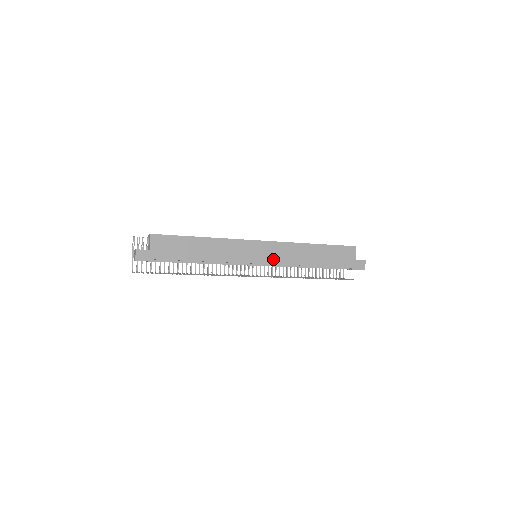
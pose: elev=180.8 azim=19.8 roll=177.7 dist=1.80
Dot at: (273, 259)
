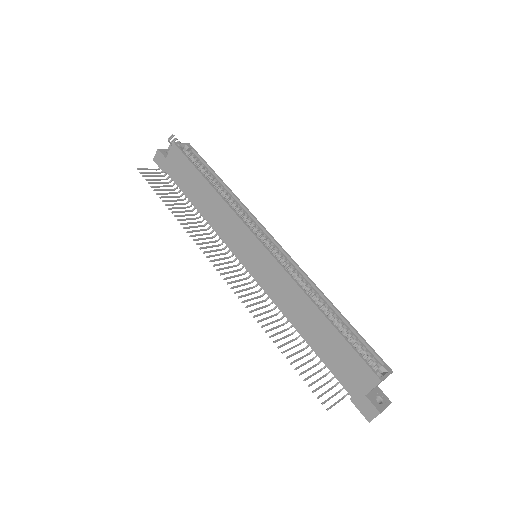
Dot at: (261, 277)
